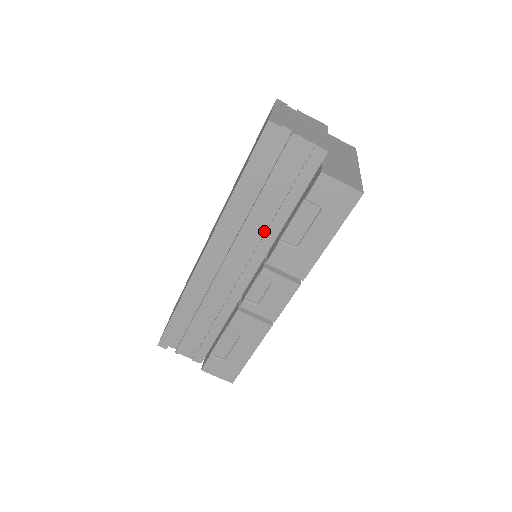
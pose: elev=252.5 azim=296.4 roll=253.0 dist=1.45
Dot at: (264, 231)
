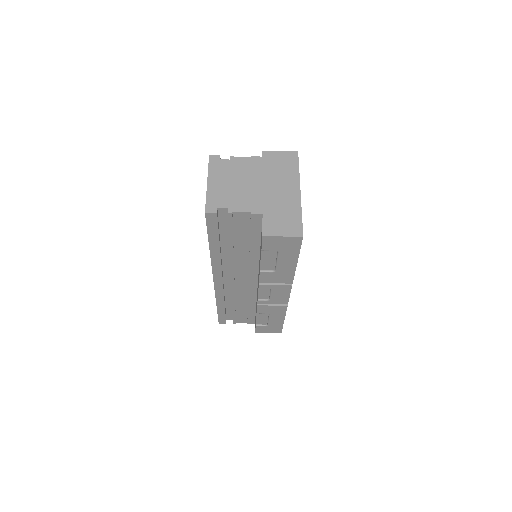
Dot at: (248, 260)
